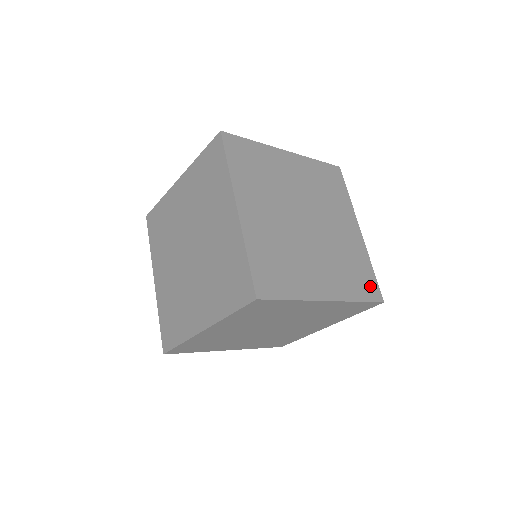
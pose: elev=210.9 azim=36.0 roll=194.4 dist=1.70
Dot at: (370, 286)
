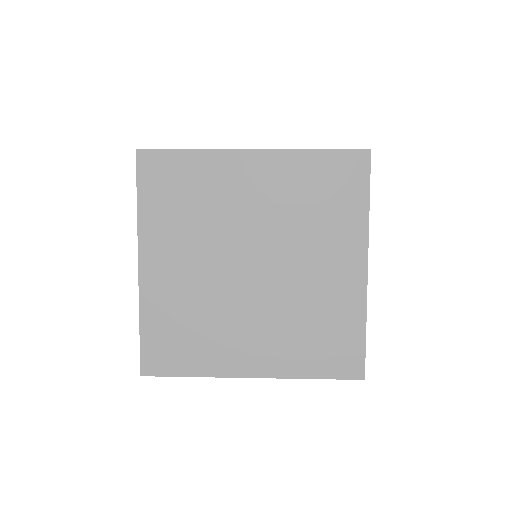
Dot at: occluded
